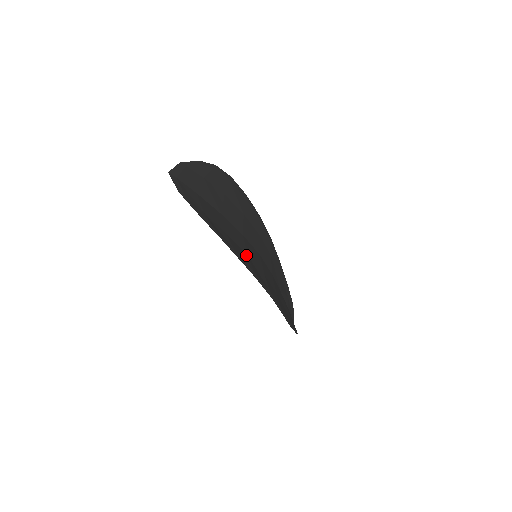
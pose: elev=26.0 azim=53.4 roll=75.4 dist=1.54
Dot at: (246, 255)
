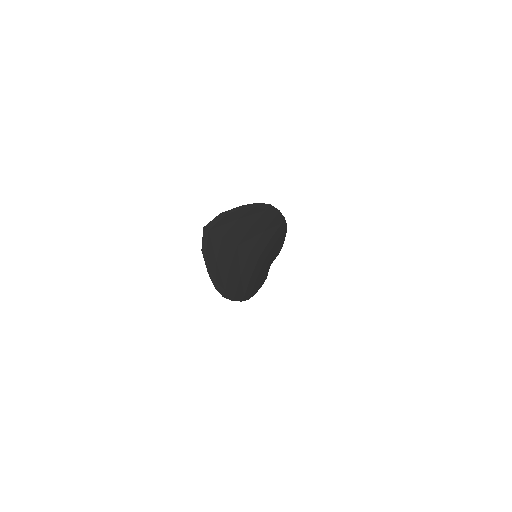
Dot at: (238, 279)
